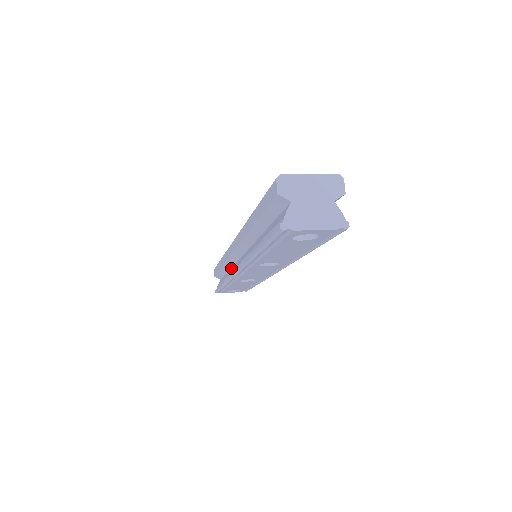
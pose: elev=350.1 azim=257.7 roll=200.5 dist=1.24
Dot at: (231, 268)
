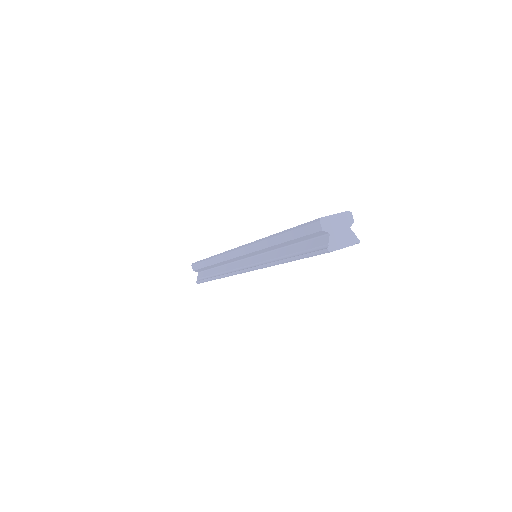
Dot at: (225, 265)
